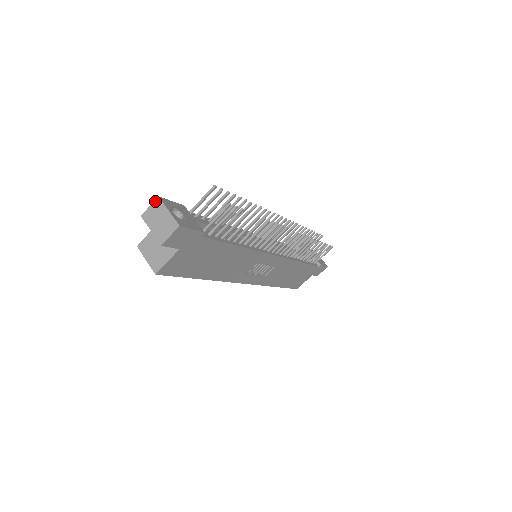
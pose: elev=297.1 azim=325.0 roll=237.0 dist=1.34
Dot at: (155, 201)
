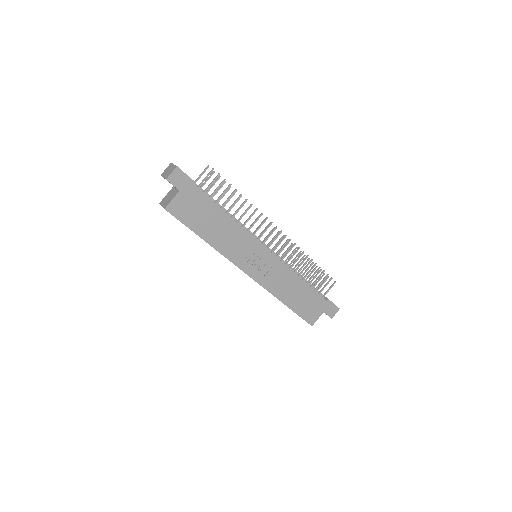
Dot at: (169, 165)
